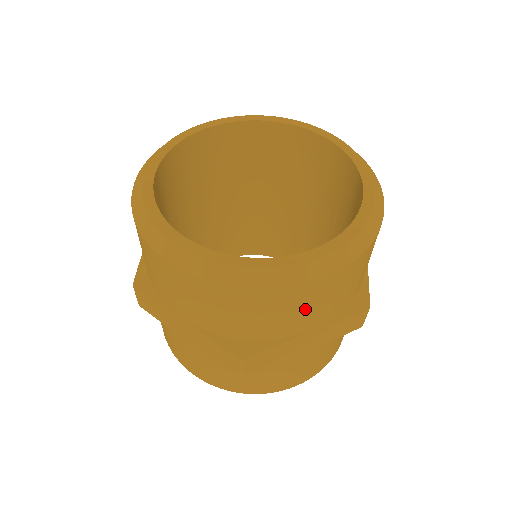
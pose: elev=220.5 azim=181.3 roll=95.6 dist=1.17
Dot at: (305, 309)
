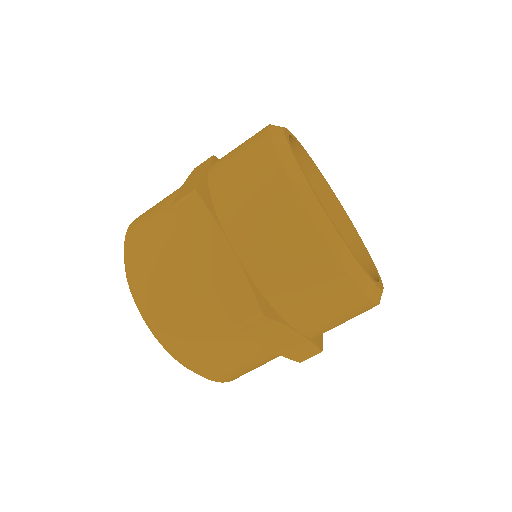
Dot at: (264, 218)
